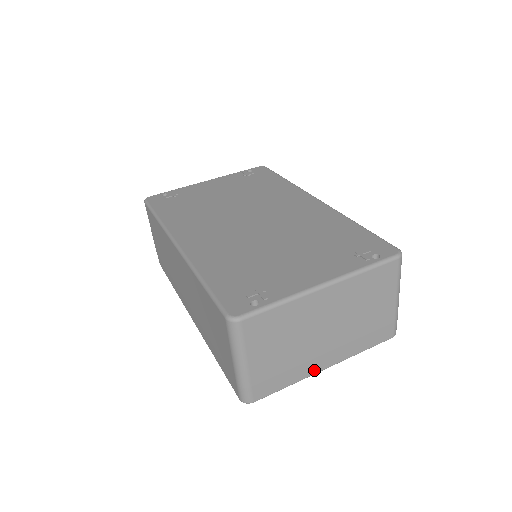
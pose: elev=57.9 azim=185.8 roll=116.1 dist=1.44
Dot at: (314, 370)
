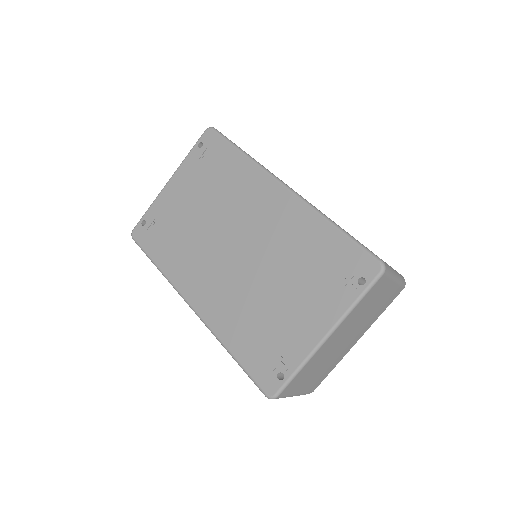
Dot at: (348, 351)
